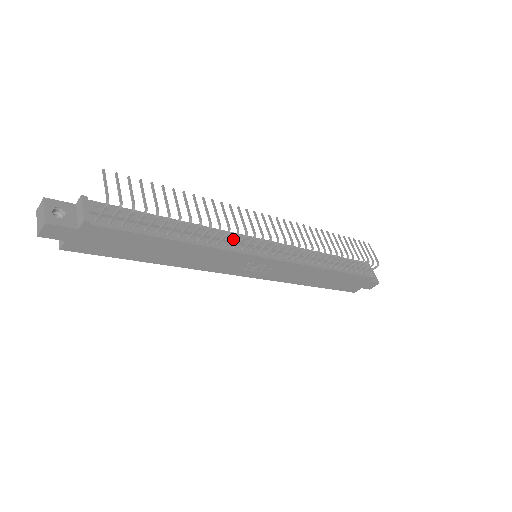
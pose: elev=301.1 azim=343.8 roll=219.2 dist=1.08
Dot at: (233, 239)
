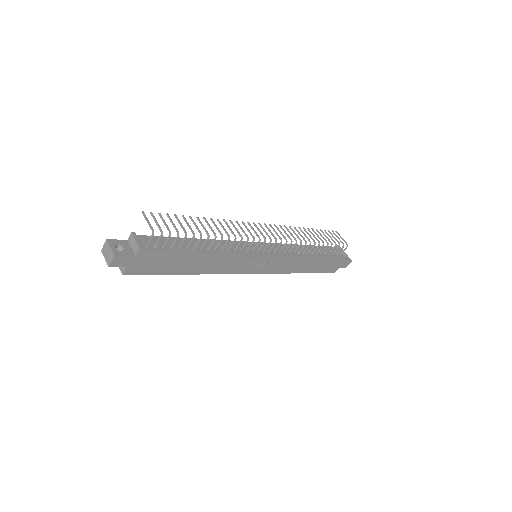
Dot at: (239, 244)
